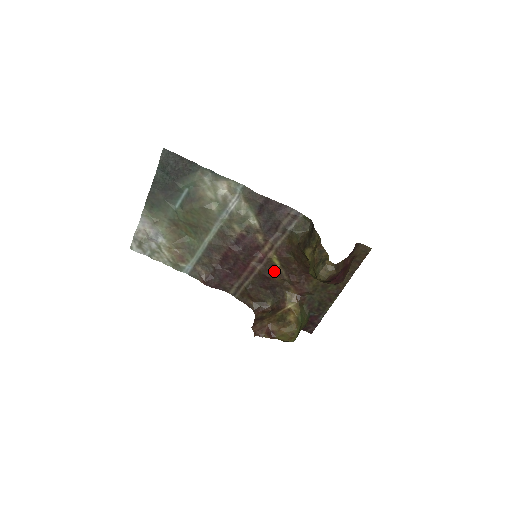
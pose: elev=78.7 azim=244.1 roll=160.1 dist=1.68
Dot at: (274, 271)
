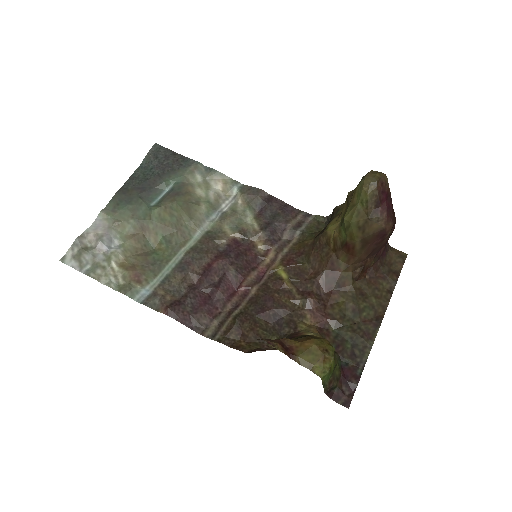
Dot at: (280, 288)
